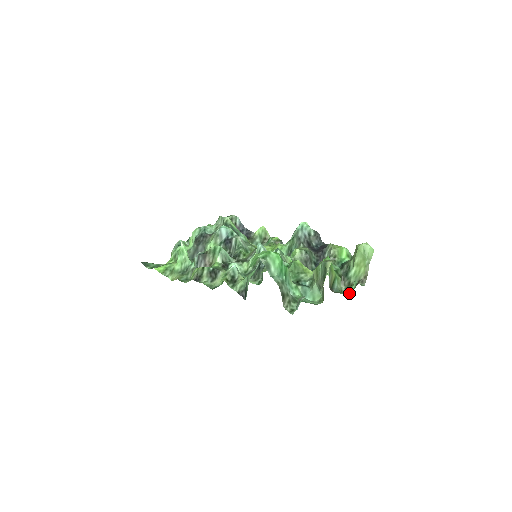
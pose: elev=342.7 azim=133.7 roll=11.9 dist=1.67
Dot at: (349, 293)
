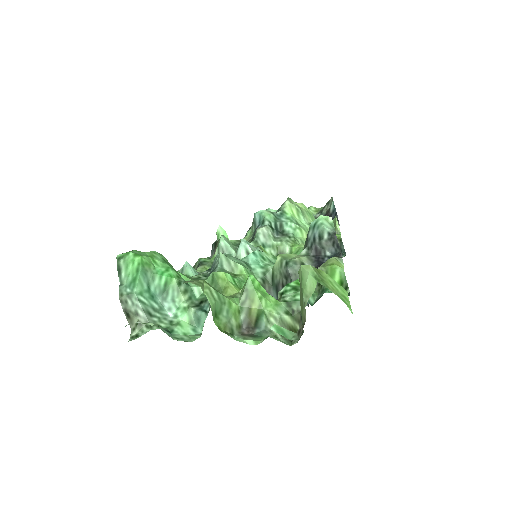
Dot at: (253, 342)
